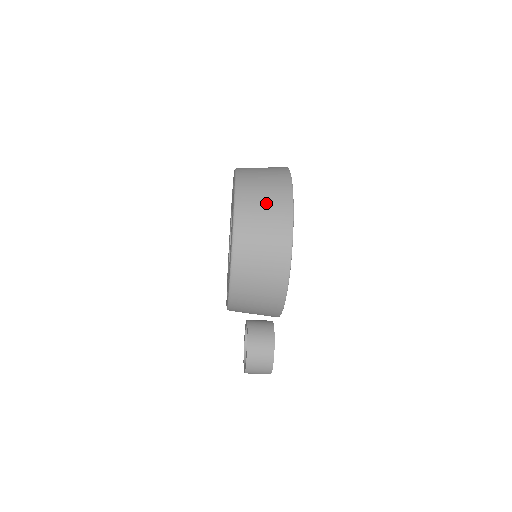
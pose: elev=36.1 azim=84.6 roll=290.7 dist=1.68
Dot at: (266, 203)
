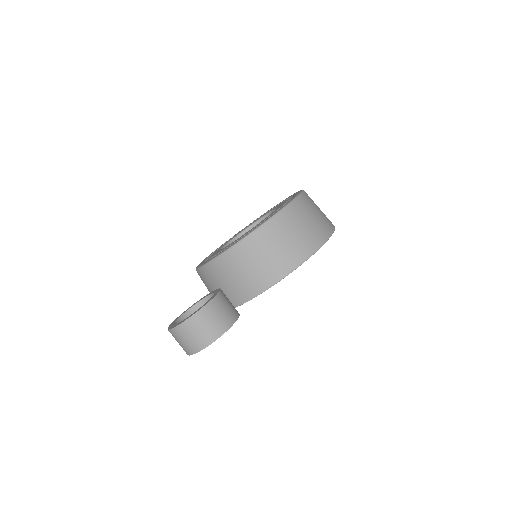
Dot at: occluded
